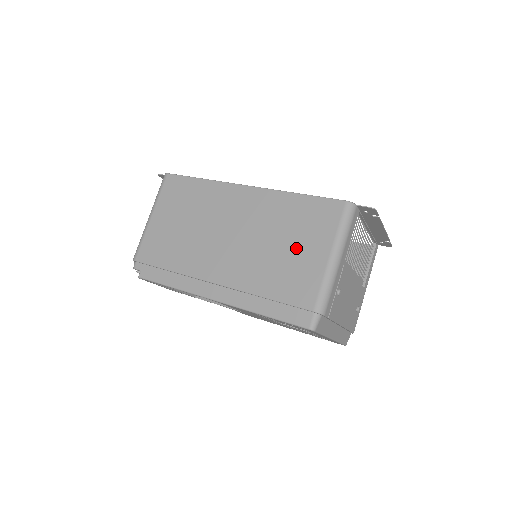
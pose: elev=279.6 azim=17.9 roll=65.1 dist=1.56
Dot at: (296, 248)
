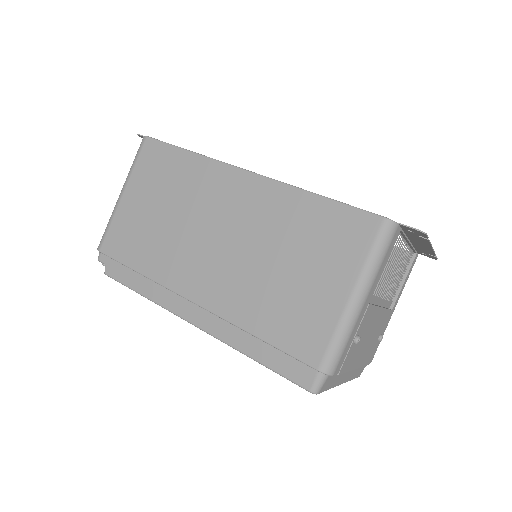
Dot at: (304, 275)
